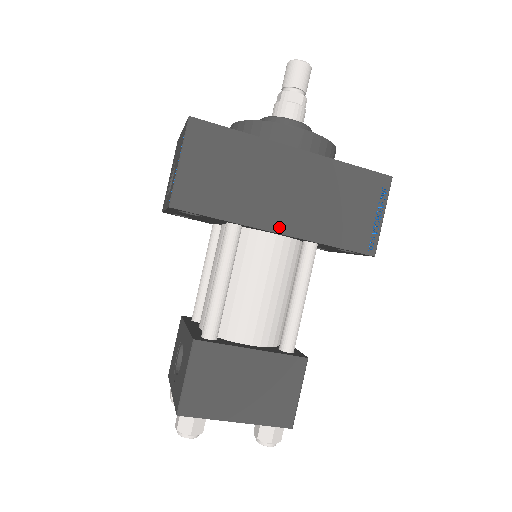
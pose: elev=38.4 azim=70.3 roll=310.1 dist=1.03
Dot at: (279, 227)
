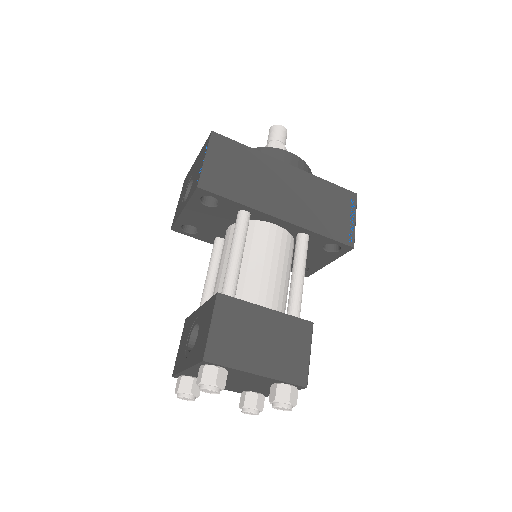
Dot at: (281, 215)
